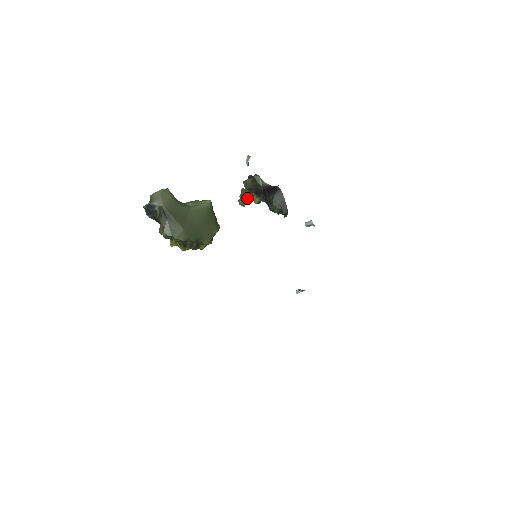
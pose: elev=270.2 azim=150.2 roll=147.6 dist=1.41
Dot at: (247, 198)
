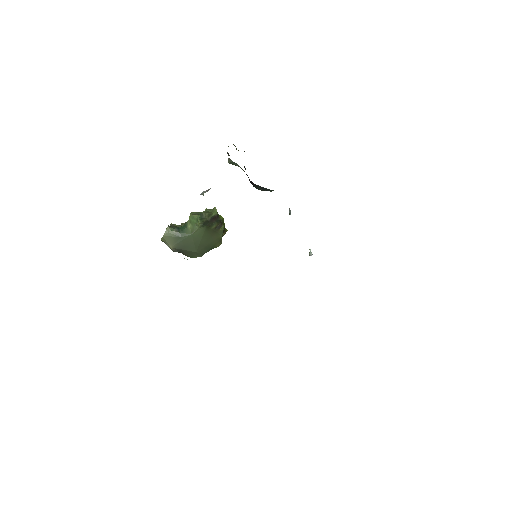
Dot at: occluded
